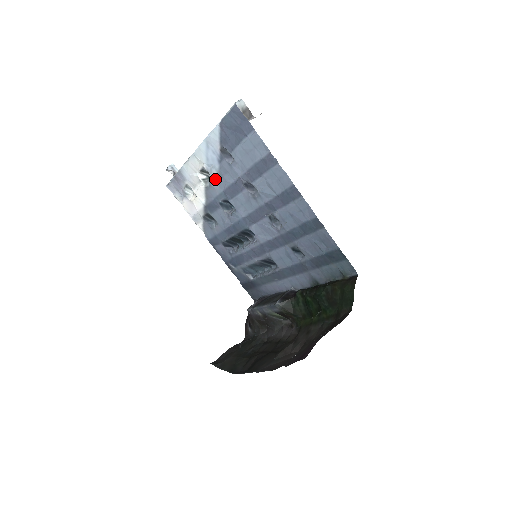
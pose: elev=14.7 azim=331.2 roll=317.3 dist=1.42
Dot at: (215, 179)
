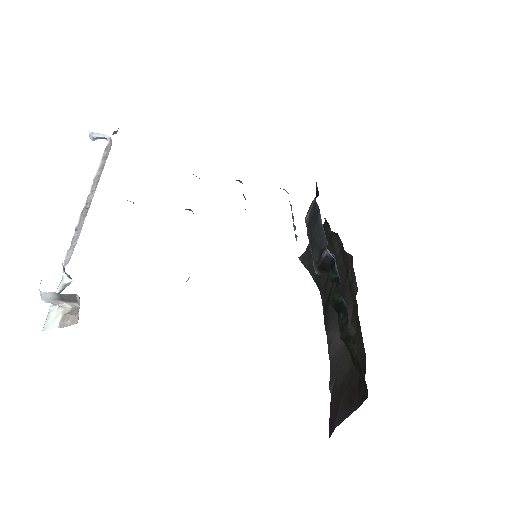
Dot at: occluded
